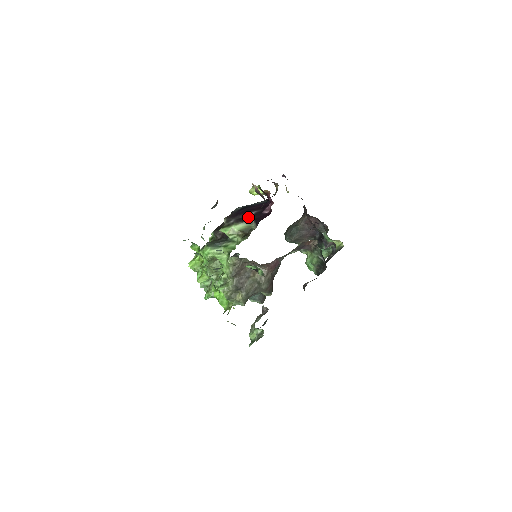
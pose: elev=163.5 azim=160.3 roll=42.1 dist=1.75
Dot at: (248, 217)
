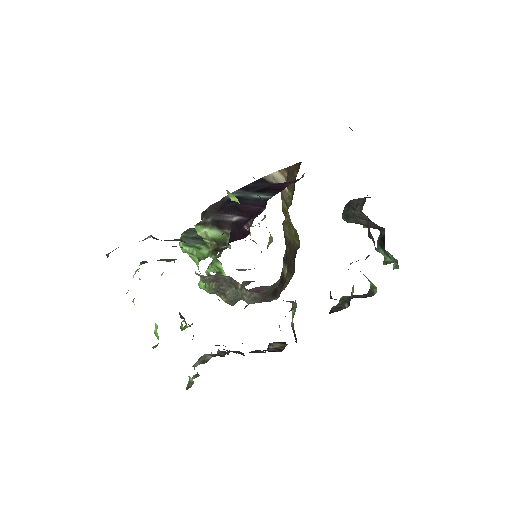
Dot at: (227, 223)
